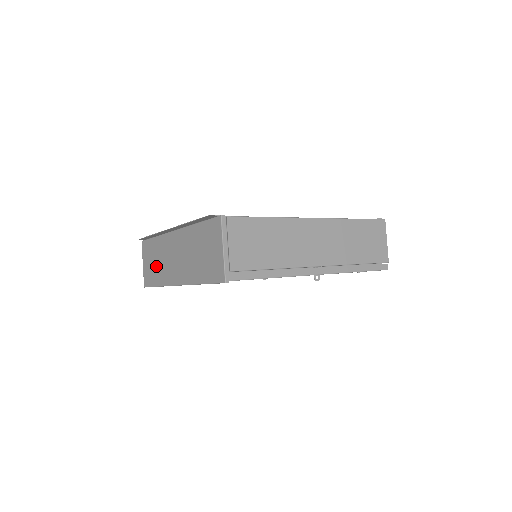
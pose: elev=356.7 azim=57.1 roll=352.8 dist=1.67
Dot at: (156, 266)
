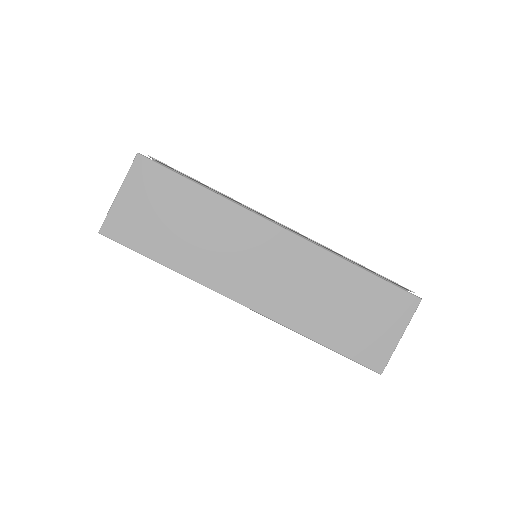
Dot at: (181, 234)
